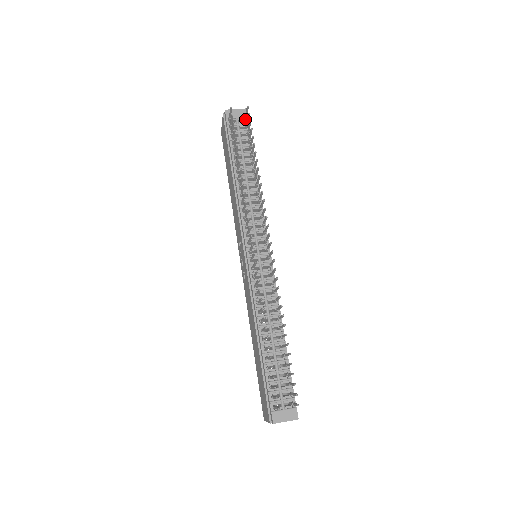
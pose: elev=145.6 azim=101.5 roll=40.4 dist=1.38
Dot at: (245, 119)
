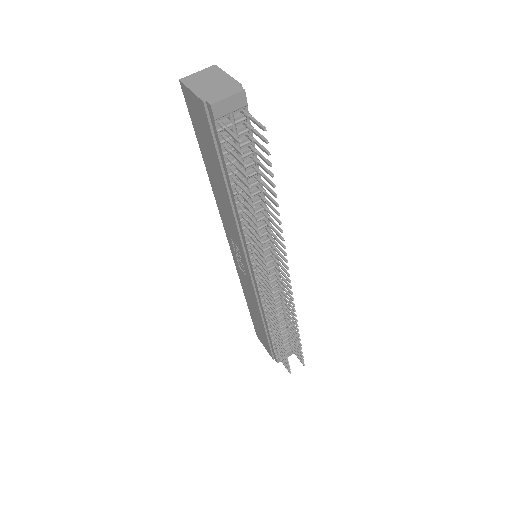
Dot at: (247, 117)
